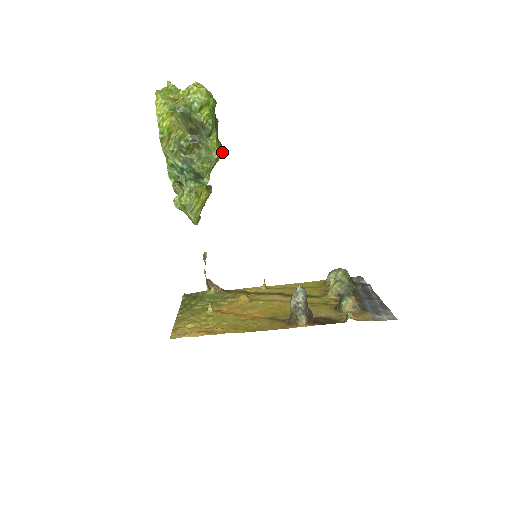
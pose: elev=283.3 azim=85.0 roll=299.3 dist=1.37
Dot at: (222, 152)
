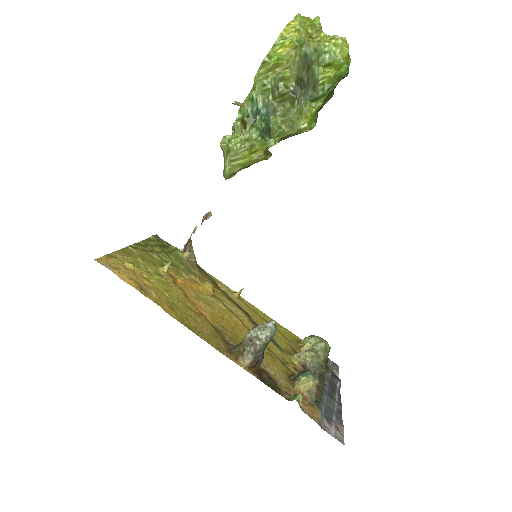
Dot at: (311, 128)
